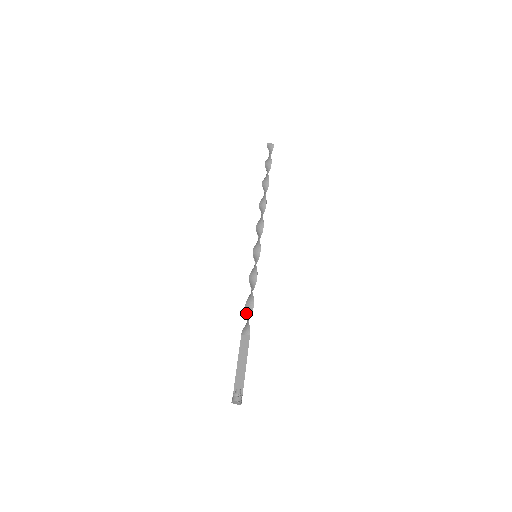
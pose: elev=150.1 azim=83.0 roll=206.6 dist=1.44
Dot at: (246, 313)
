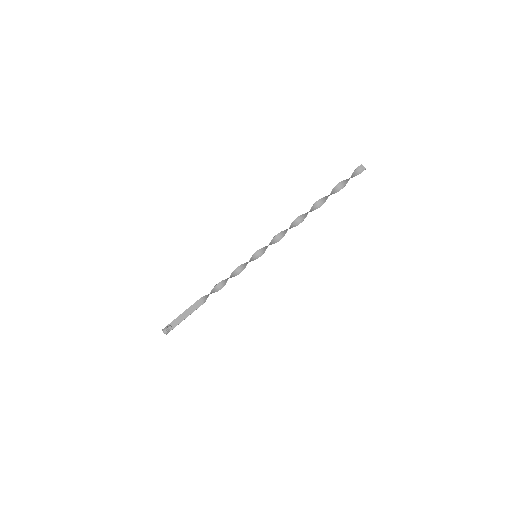
Dot at: (212, 289)
